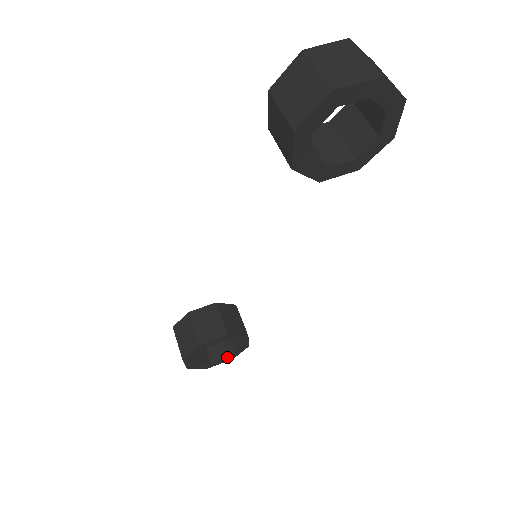
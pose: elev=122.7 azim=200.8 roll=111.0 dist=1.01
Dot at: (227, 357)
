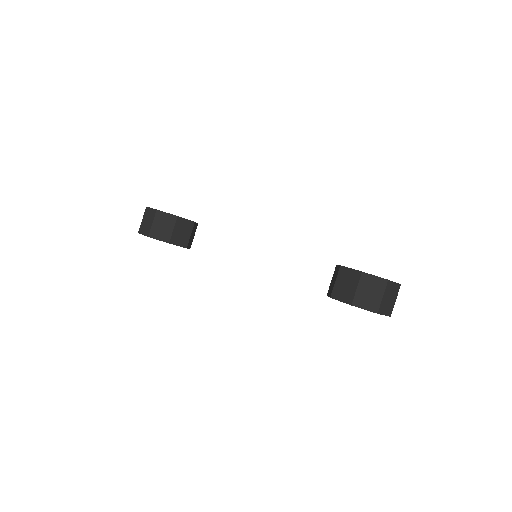
Dot at: occluded
